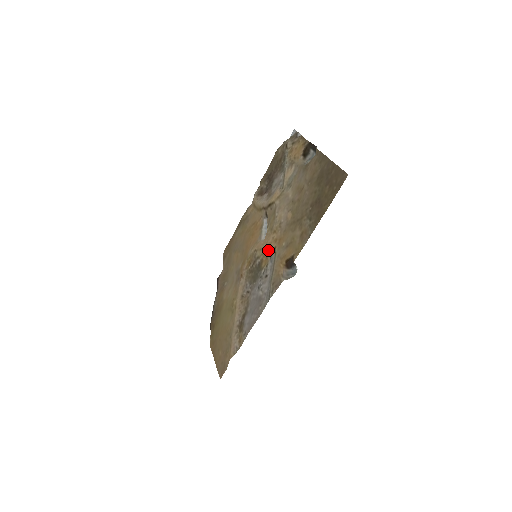
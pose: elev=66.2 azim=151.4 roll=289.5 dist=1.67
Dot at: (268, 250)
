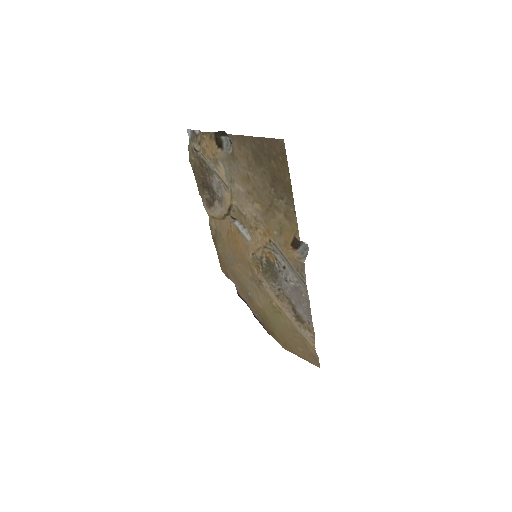
Dot at: (265, 247)
